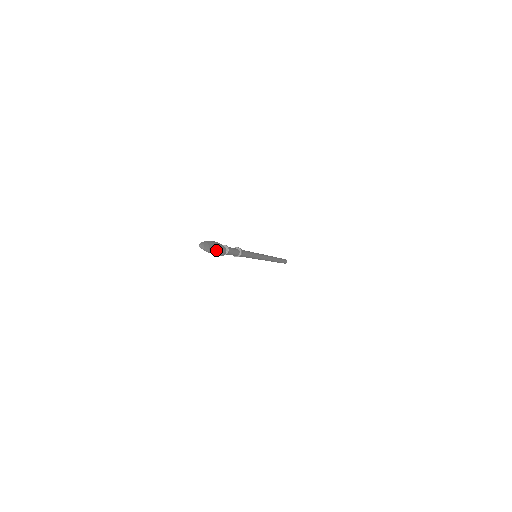
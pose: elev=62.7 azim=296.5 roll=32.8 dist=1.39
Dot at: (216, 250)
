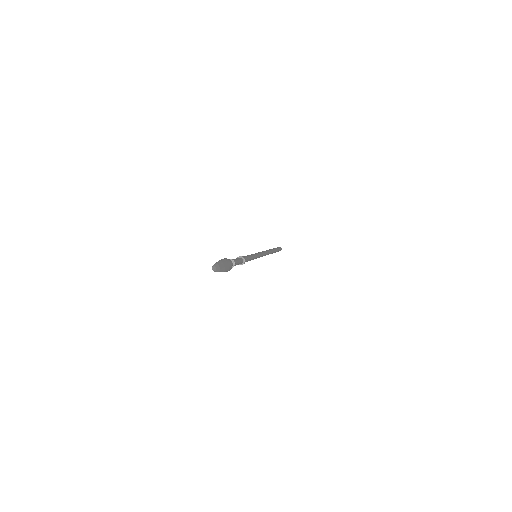
Dot at: (225, 268)
